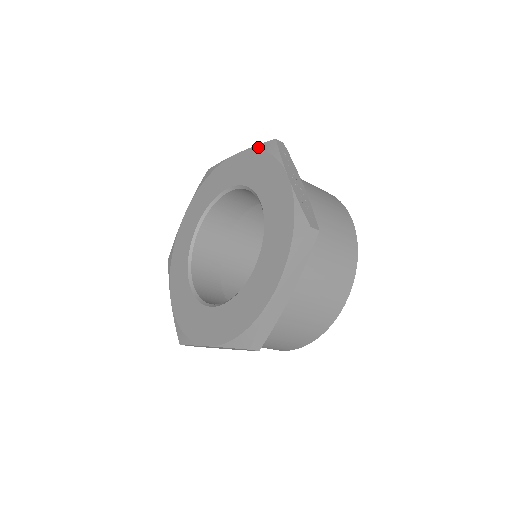
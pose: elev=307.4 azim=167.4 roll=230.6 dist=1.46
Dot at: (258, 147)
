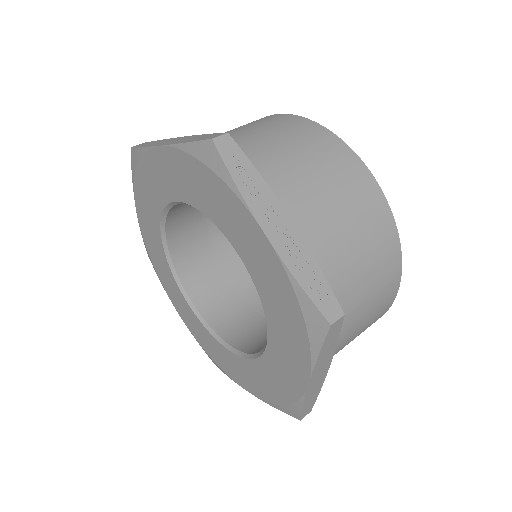
Dot at: (189, 150)
